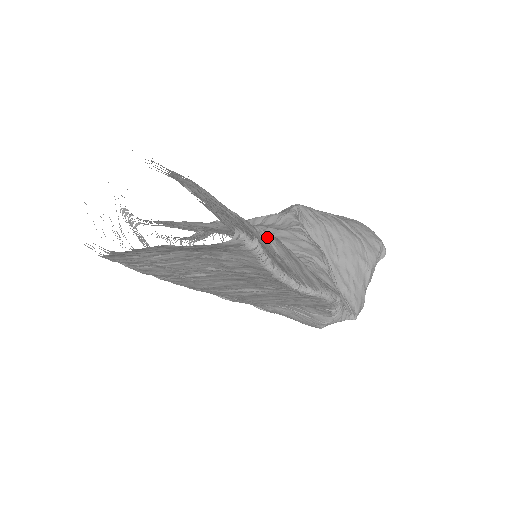
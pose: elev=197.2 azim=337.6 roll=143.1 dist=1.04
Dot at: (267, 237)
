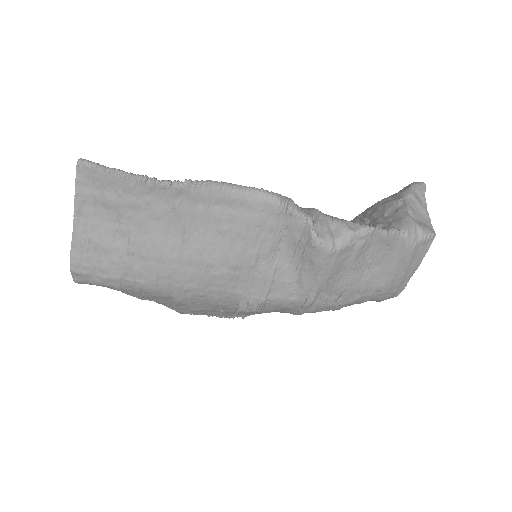
Dot at: occluded
